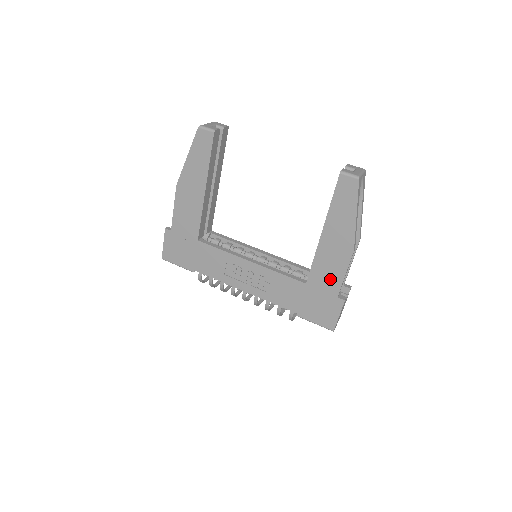
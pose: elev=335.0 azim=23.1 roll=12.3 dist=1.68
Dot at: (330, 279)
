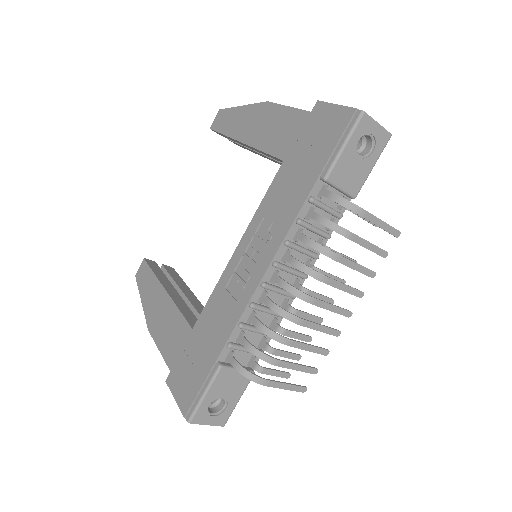
Dot at: (287, 126)
